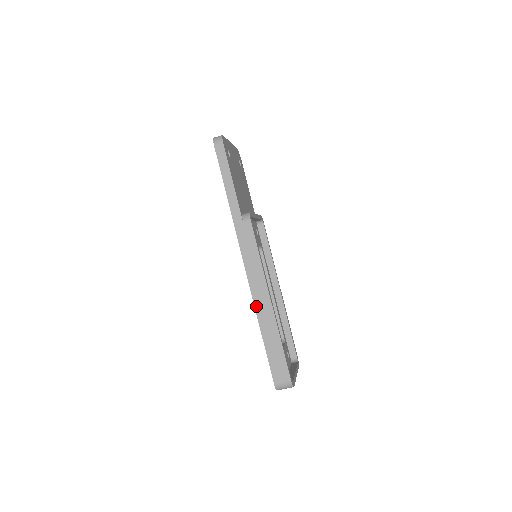
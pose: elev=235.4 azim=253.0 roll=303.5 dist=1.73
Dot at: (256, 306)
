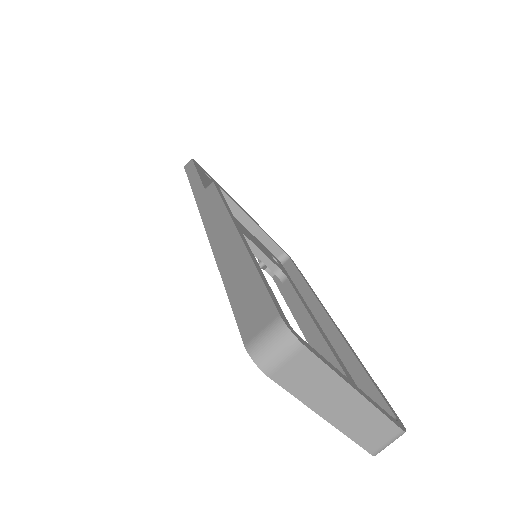
Dot at: (215, 250)
